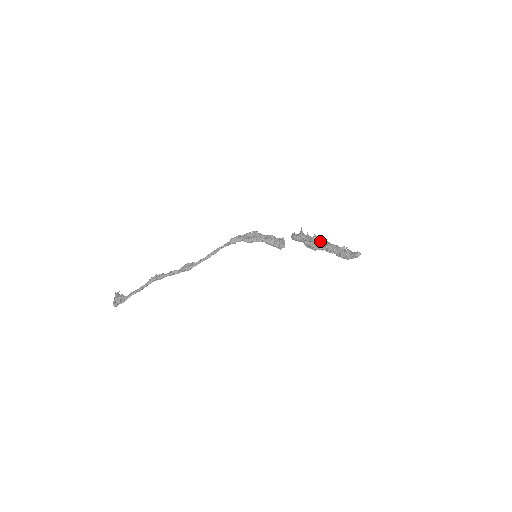
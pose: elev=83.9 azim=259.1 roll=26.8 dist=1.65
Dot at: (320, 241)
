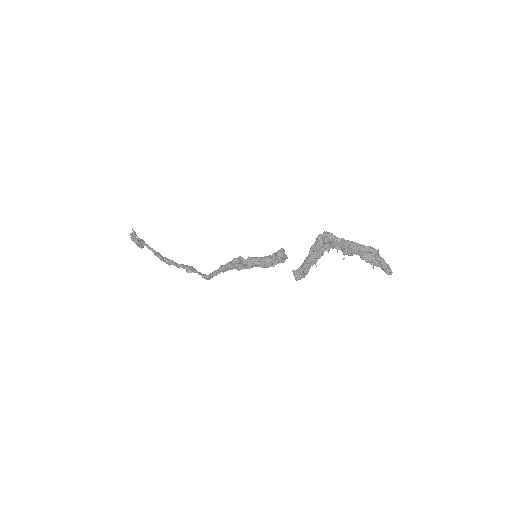
Dot at: (335, 244)
